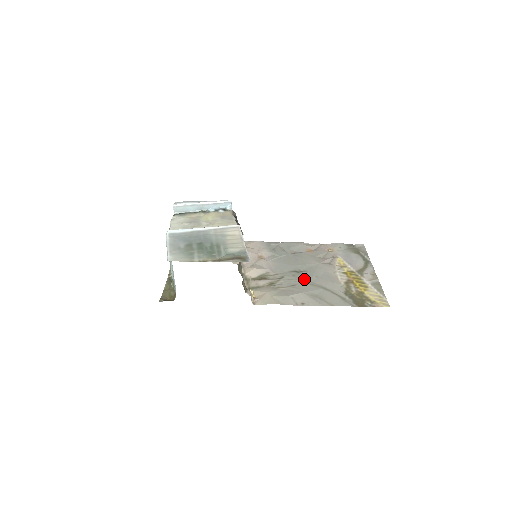
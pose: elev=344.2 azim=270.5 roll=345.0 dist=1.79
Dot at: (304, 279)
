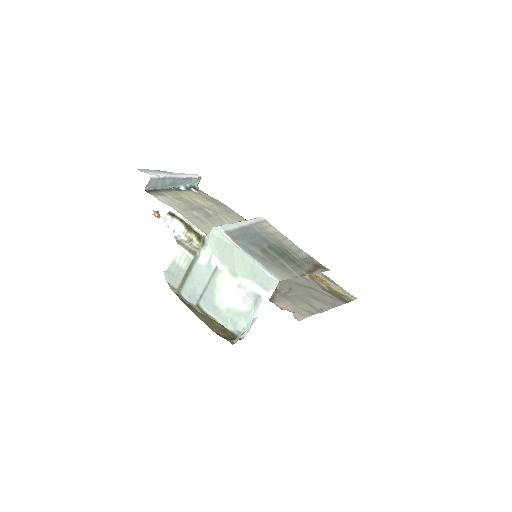
Dot at: (287, 279)
